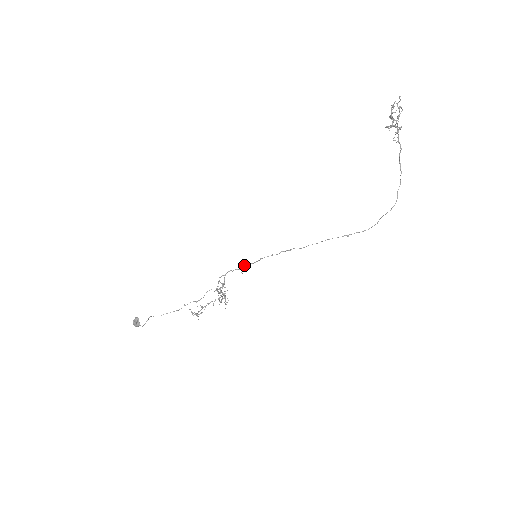
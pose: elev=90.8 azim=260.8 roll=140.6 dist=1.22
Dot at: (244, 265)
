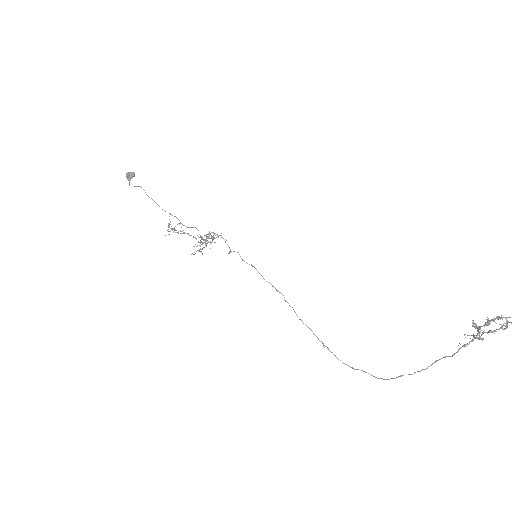
Dot at: occluded
